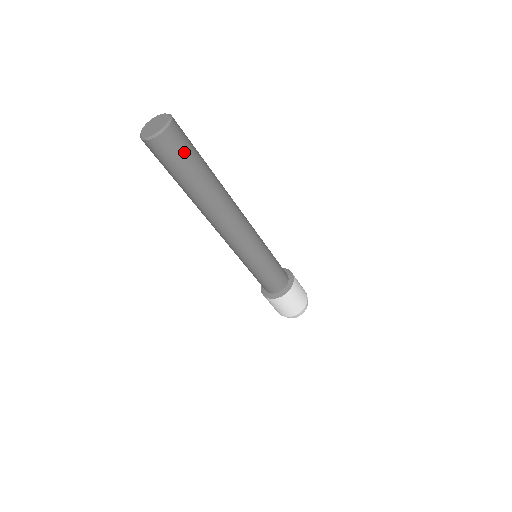
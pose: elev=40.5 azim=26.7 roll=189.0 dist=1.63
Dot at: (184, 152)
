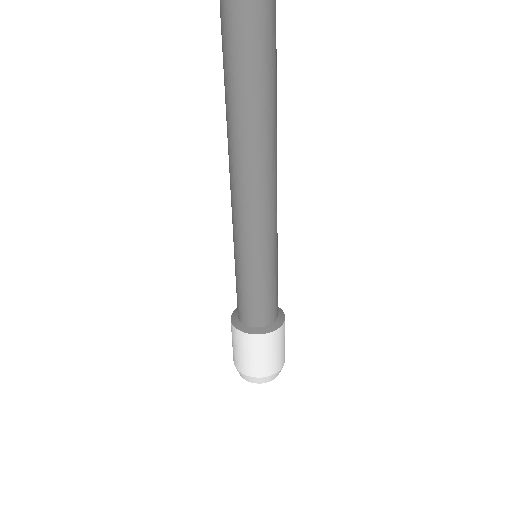
Dot at: occluded
